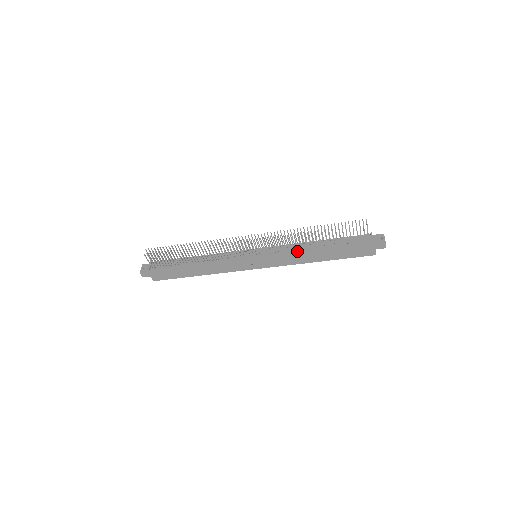
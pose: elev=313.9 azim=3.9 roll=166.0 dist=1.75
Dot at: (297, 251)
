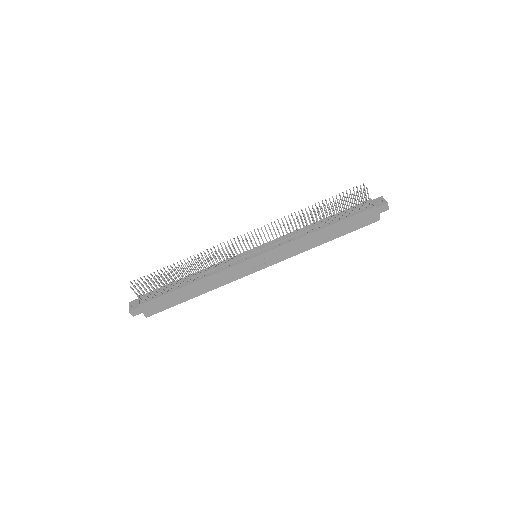
Dot at: (300, 237)
